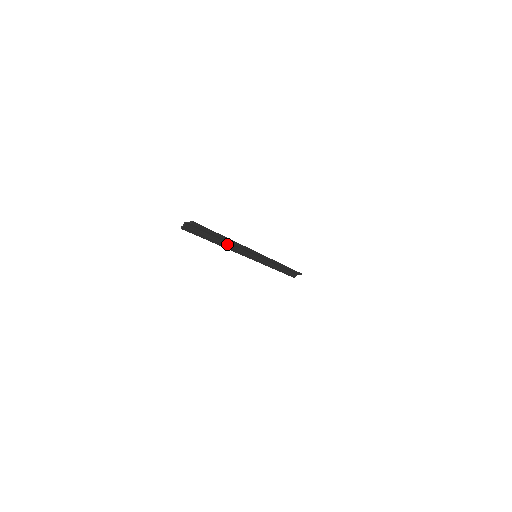
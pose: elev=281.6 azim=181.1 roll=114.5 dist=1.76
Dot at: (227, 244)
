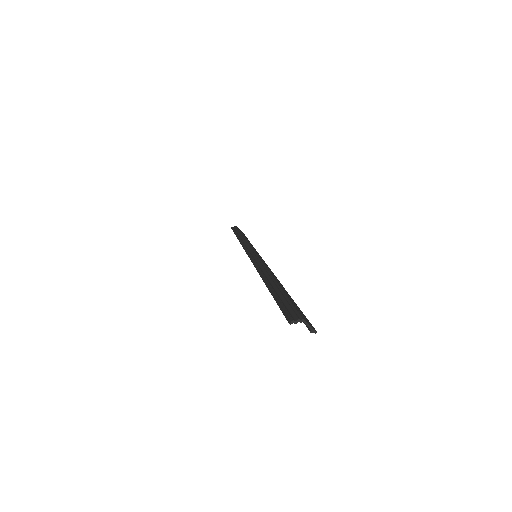
Dot at: (268, 275)
